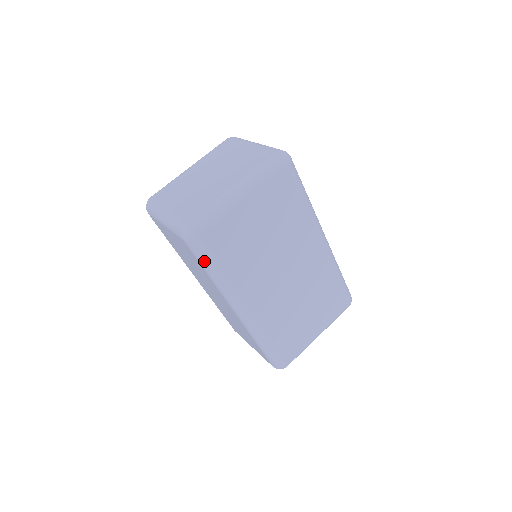
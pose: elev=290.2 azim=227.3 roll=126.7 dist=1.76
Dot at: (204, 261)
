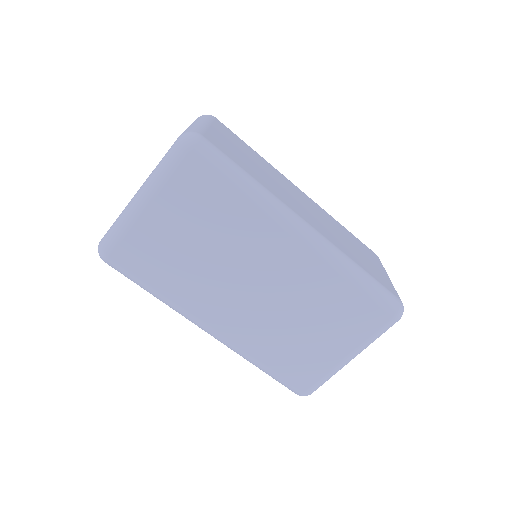
Dot at: (132, 280)
